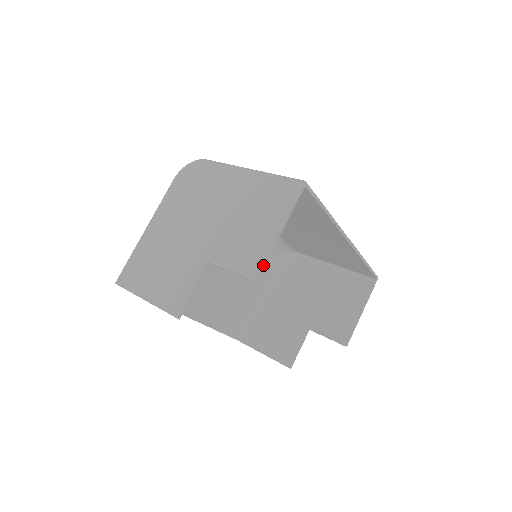
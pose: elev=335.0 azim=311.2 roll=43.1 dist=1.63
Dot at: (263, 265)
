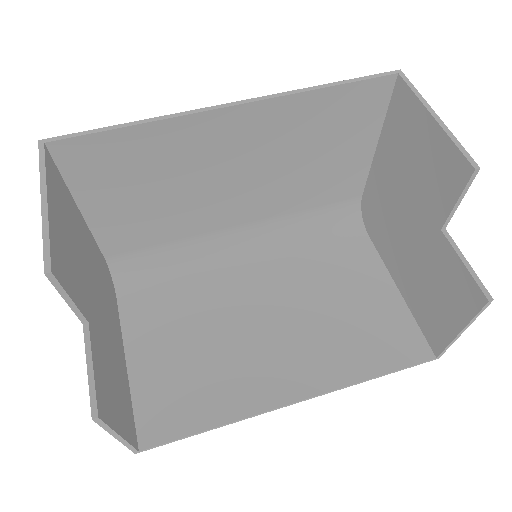
Dot at: (45, 248)
